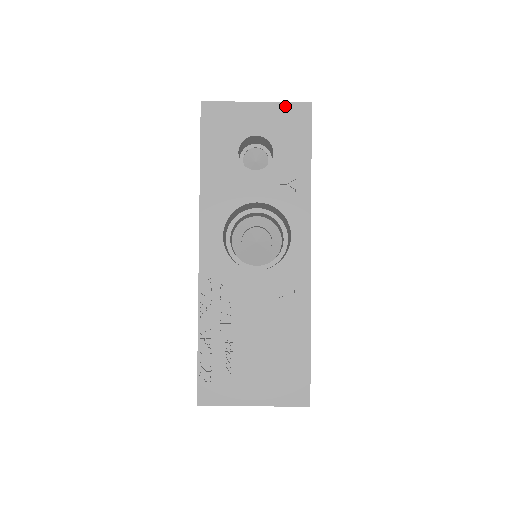
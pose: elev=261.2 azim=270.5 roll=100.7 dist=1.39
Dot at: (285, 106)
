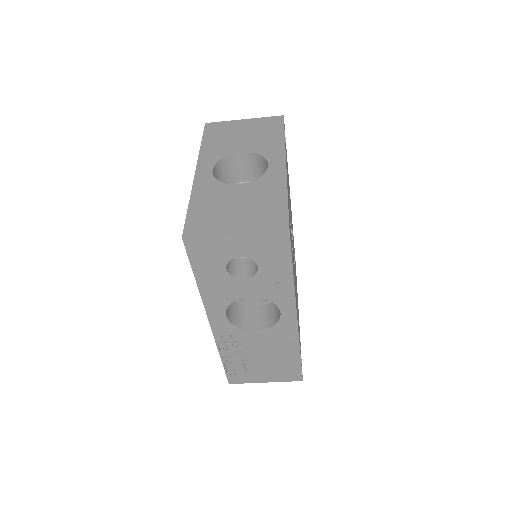
Dot at: (264, 235)
